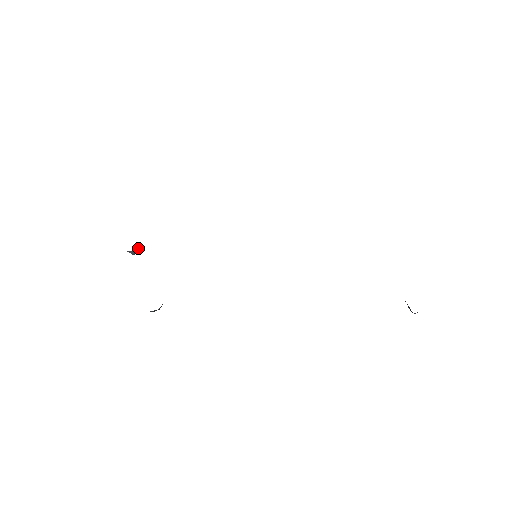
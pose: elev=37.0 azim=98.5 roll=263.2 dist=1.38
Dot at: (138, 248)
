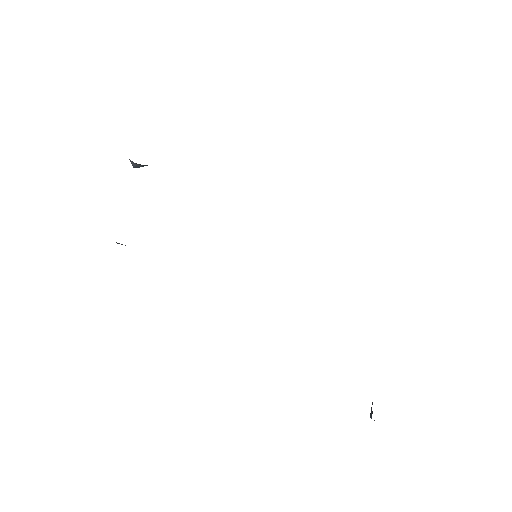
Dot at: occluded
